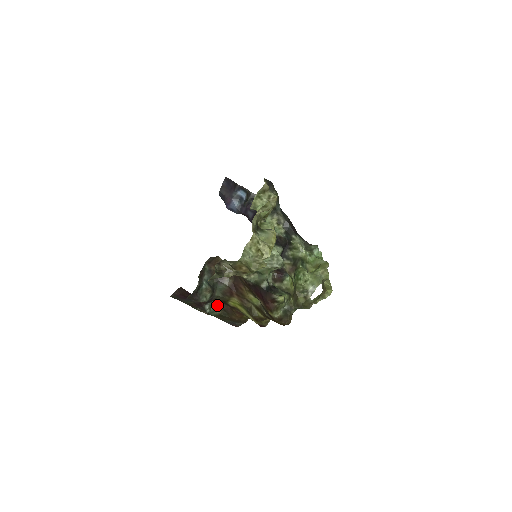
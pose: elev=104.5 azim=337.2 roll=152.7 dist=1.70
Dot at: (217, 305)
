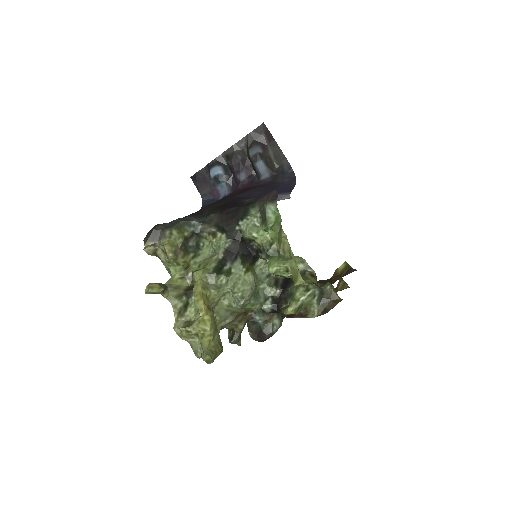
Dot at: occluded
